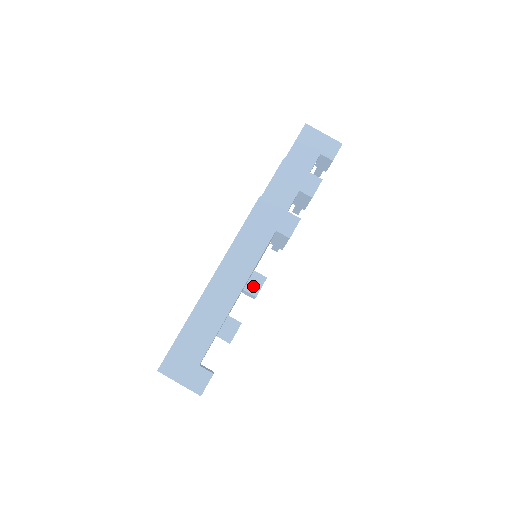
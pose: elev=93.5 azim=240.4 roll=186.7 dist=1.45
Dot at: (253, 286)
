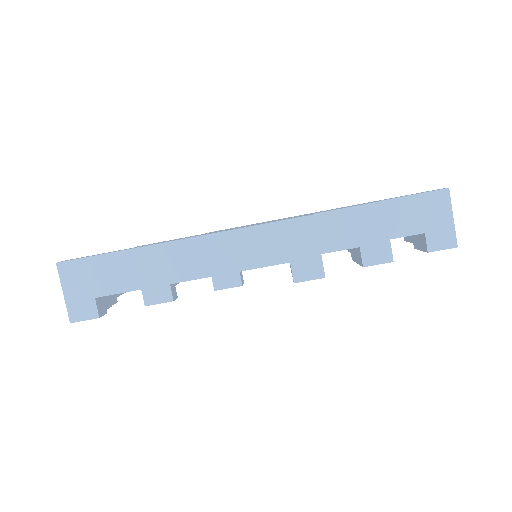
Dot at: (222, 279)
